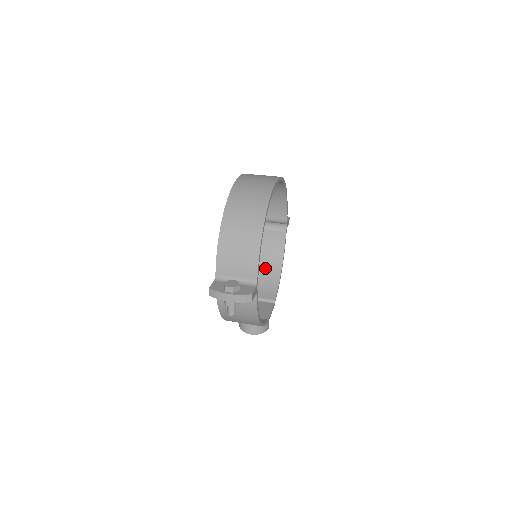
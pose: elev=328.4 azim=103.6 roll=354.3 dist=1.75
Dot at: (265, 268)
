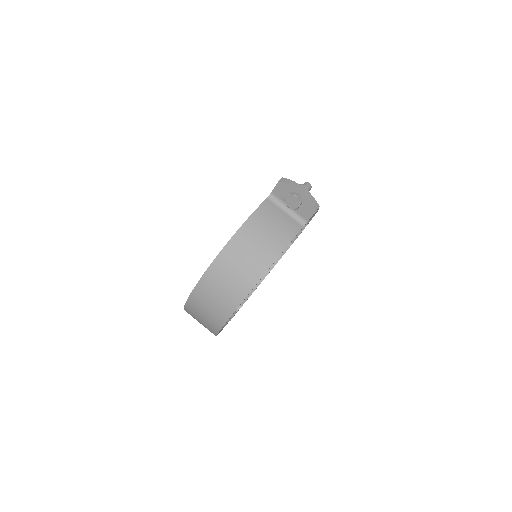
Dot at: occluded
